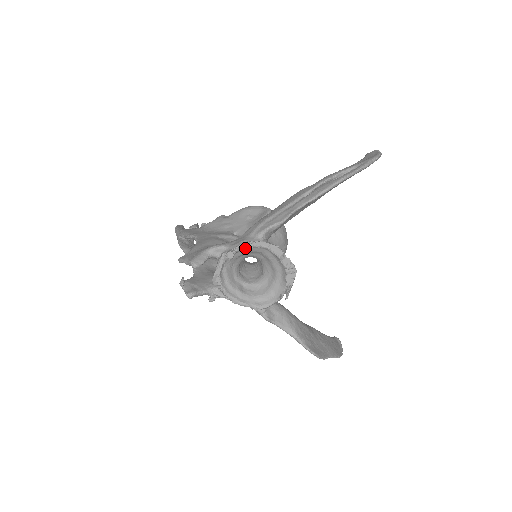
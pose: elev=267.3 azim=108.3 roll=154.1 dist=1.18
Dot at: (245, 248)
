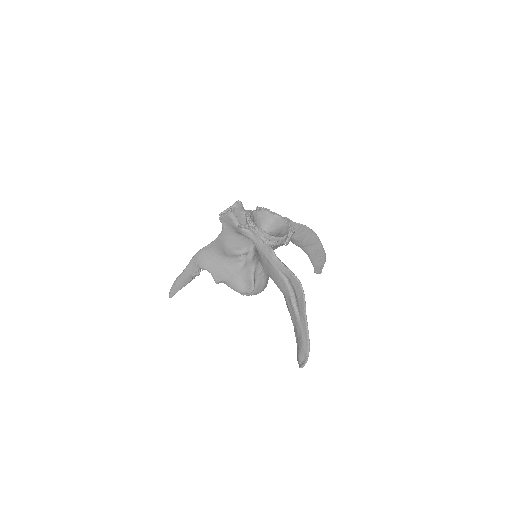
Dot at: (267, 211)
